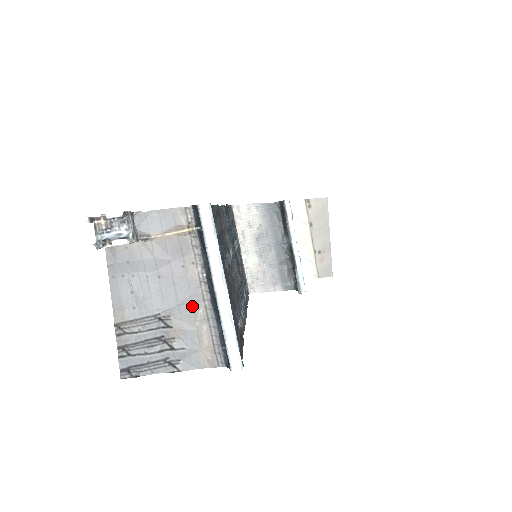
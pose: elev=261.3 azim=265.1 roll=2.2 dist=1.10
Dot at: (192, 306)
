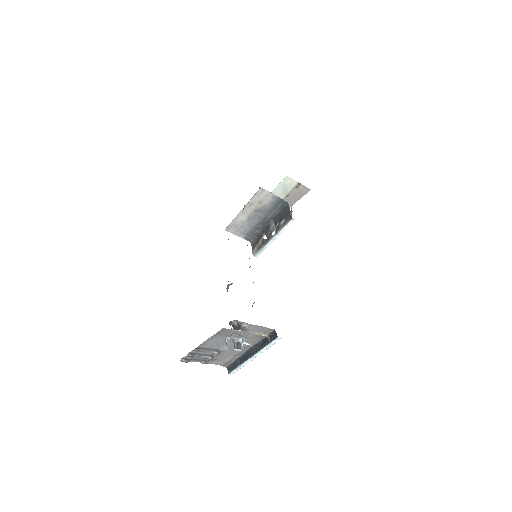
Dot at: (235, 351)
